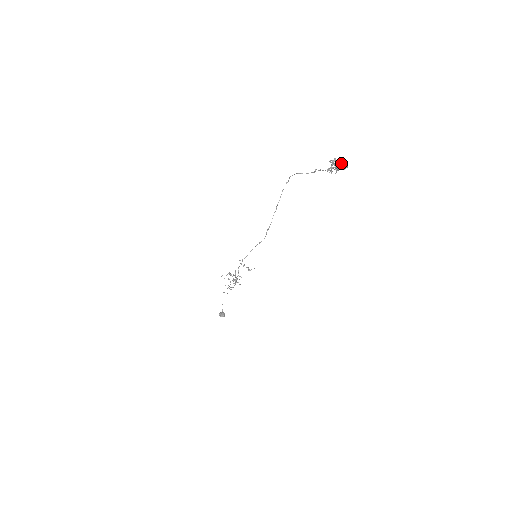
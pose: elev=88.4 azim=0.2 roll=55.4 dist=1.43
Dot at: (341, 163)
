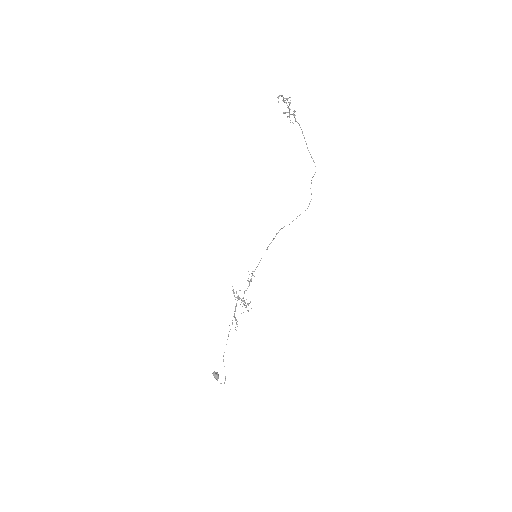
Dot at: (290, 103)
